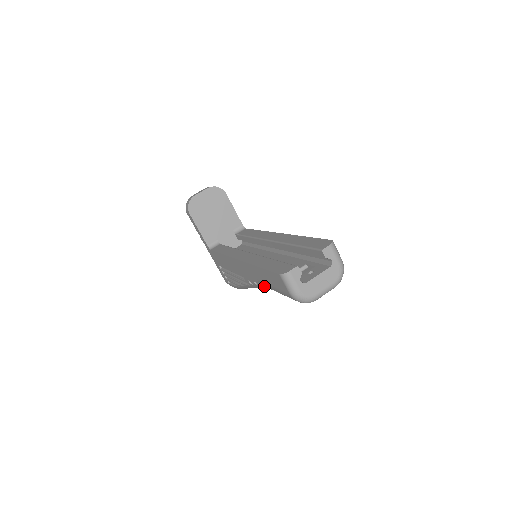
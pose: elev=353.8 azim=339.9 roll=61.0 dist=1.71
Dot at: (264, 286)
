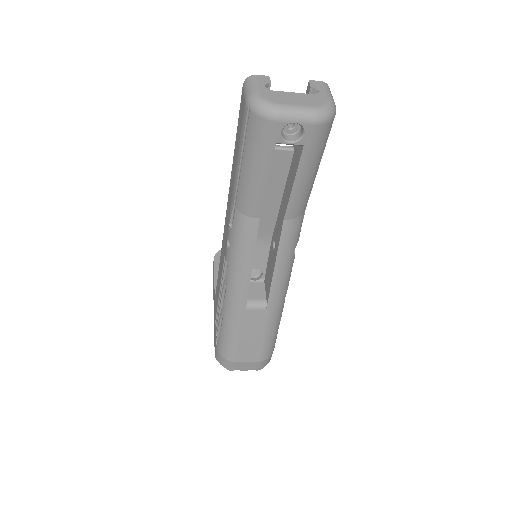
Dot at: (237, 211)
